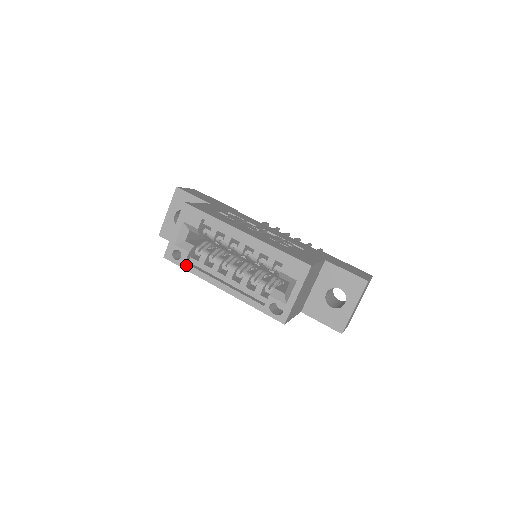
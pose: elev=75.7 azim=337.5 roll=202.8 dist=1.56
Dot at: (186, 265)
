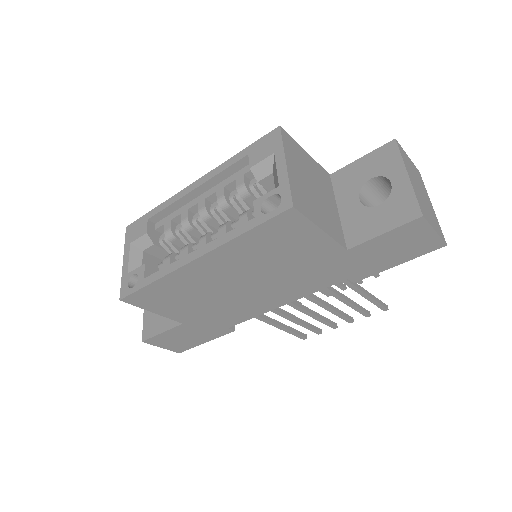
Dot at: (146, 280)
